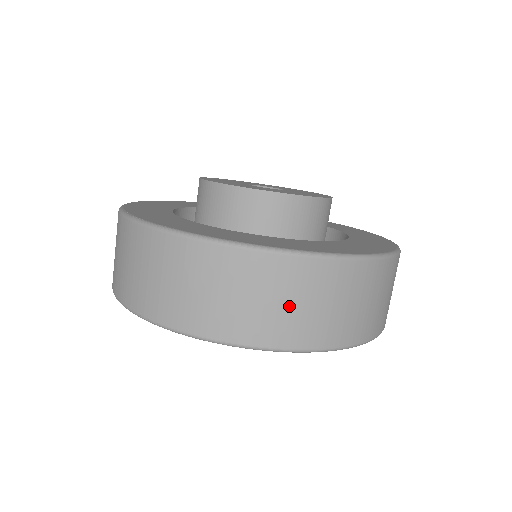
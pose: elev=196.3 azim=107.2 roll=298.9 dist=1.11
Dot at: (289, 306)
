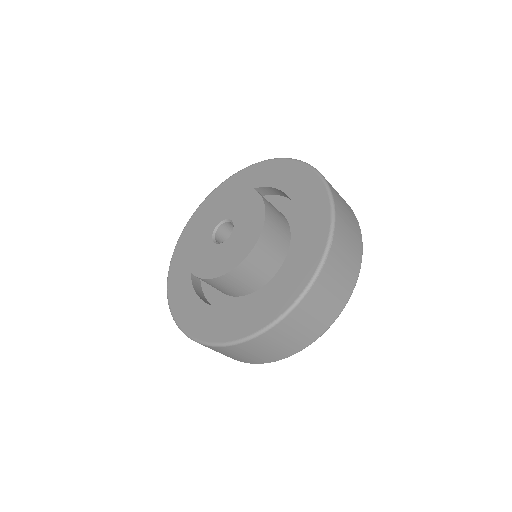
Dot at: (246, 356)
